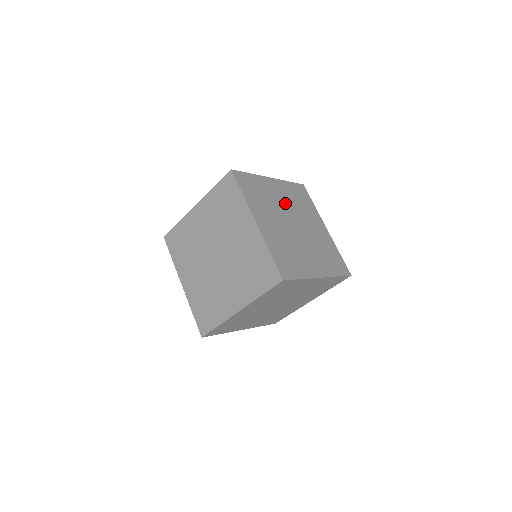
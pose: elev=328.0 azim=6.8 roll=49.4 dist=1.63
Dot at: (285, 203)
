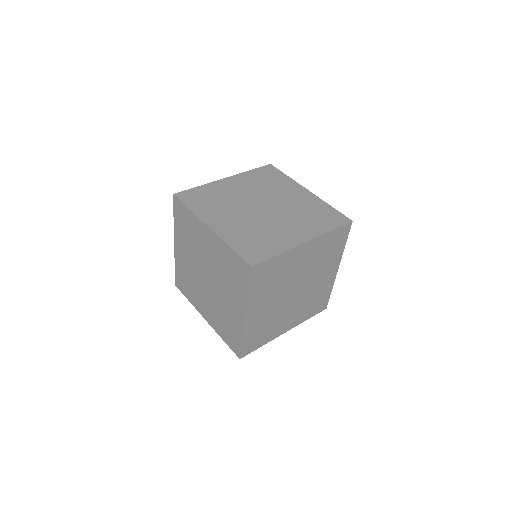
Dot at: occluded
